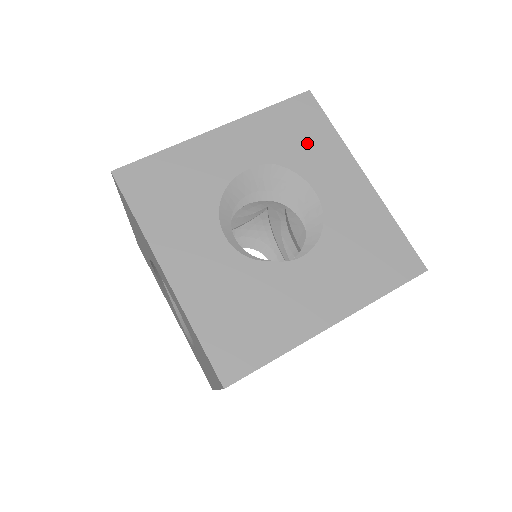
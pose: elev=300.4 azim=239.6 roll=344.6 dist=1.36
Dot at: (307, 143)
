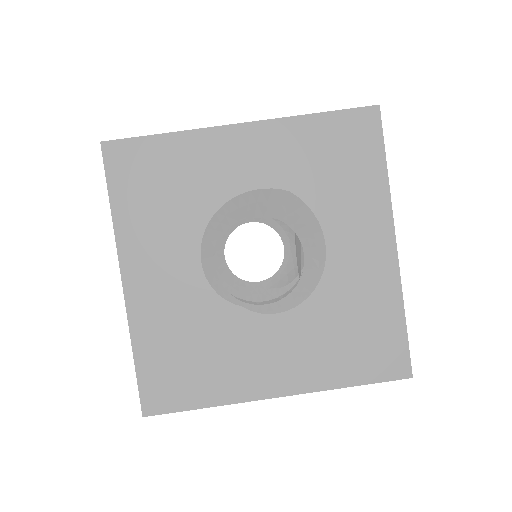
Dot at: (343, 178)
